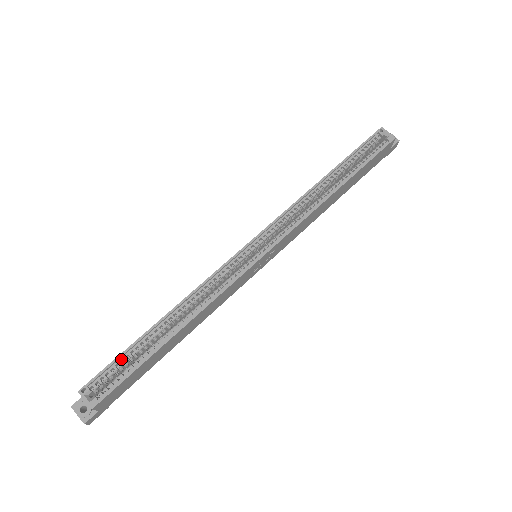
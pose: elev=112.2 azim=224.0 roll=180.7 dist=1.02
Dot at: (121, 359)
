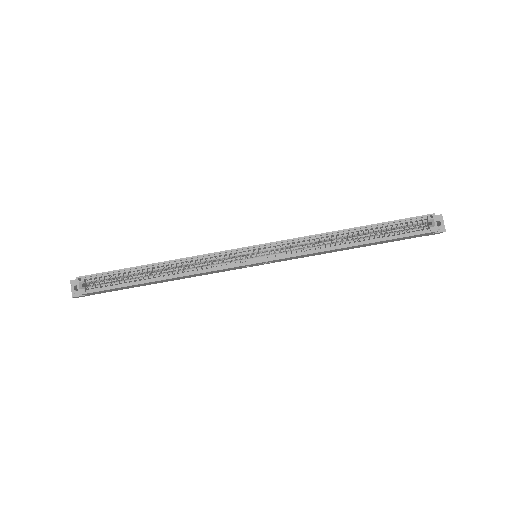
Dot at: (115, 273)
